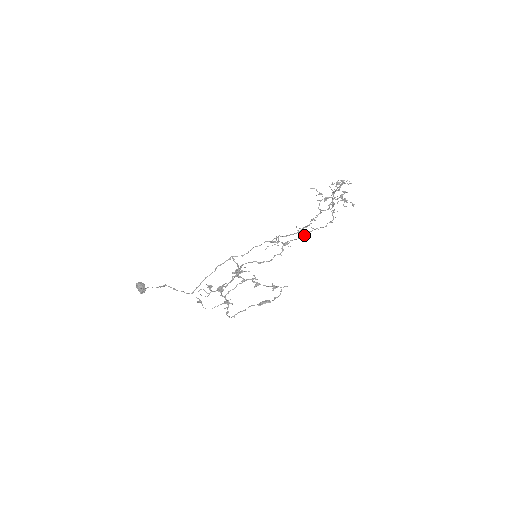
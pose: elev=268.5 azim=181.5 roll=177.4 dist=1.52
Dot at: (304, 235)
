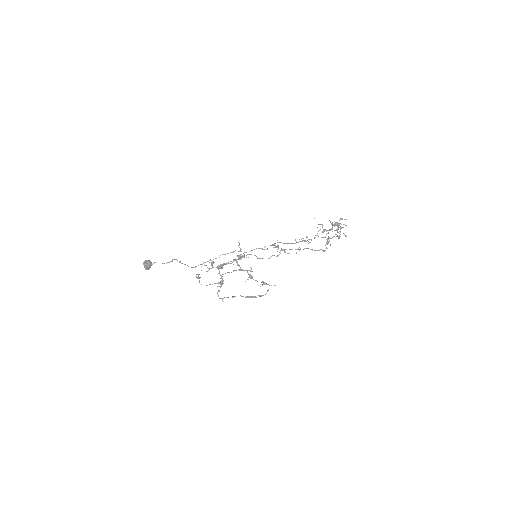
Dot at: (300, 249)
